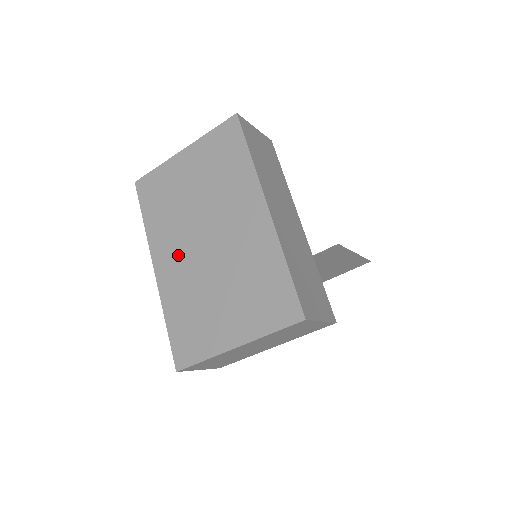
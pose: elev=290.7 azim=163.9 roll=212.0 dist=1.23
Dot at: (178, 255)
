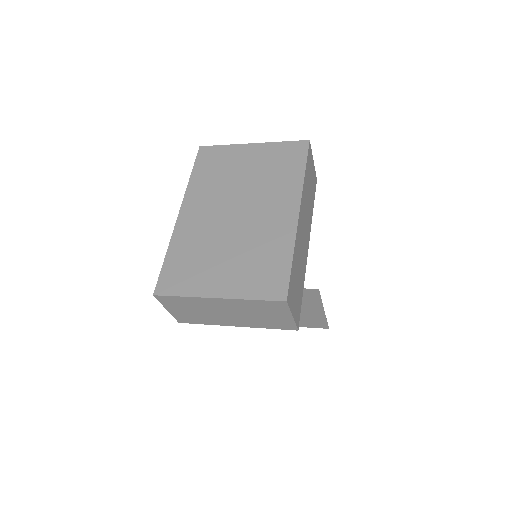
Dot at: (206, 212)
